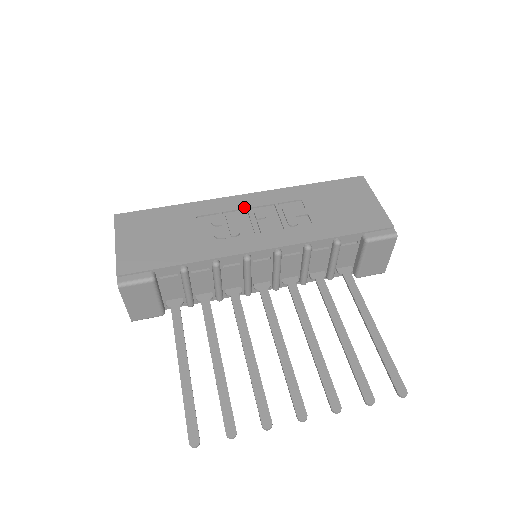
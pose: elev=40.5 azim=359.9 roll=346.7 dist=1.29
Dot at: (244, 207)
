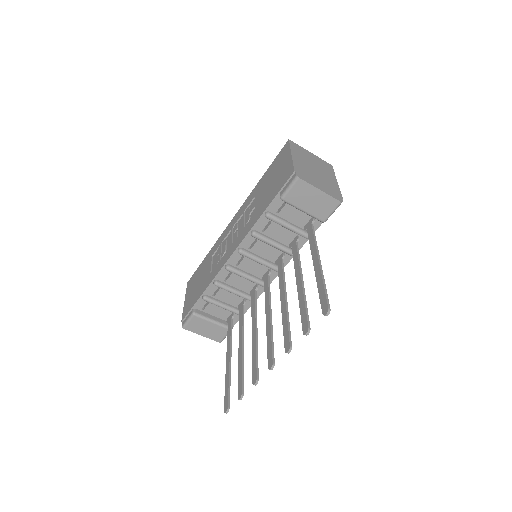
Dot at: (230, 230)
